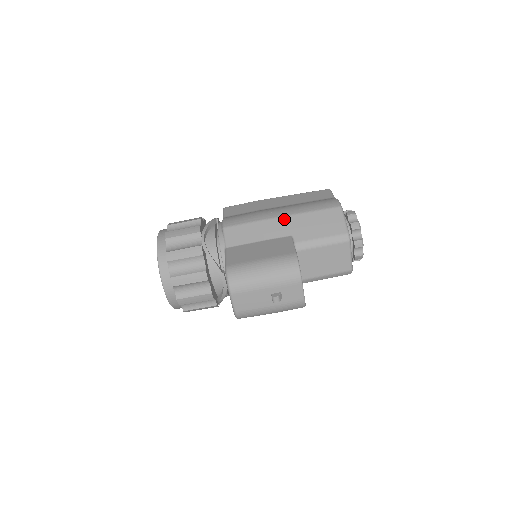
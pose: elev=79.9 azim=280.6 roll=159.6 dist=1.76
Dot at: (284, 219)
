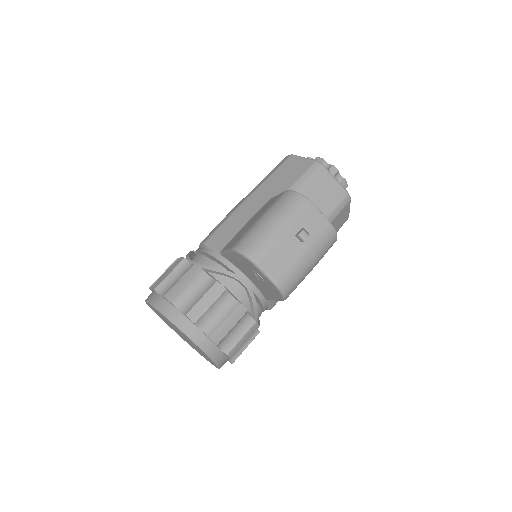
Dot at: (253, 195)
